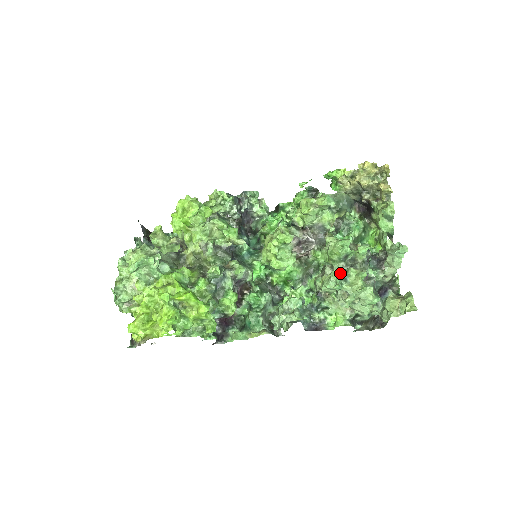
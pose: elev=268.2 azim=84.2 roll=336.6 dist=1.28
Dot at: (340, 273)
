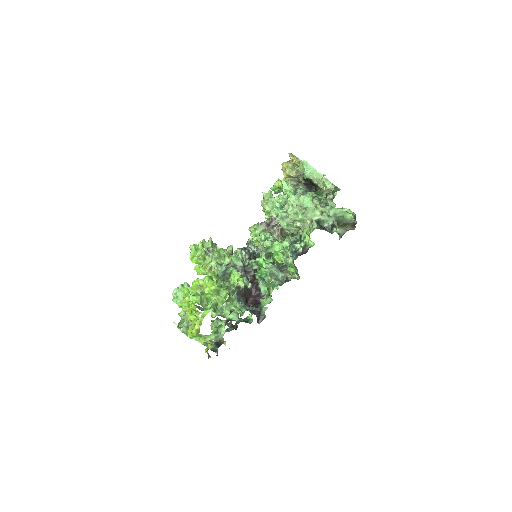
Dot at: (277, 205)
